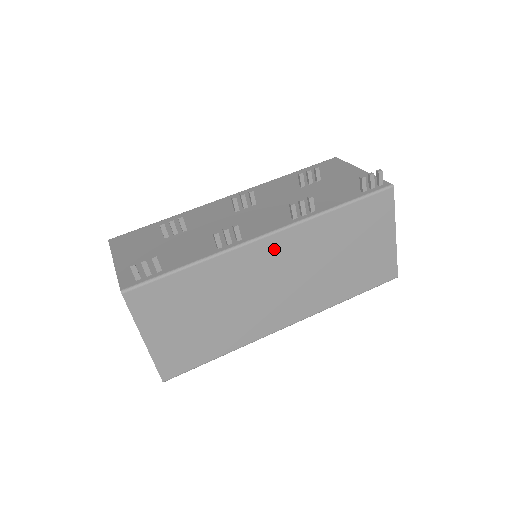
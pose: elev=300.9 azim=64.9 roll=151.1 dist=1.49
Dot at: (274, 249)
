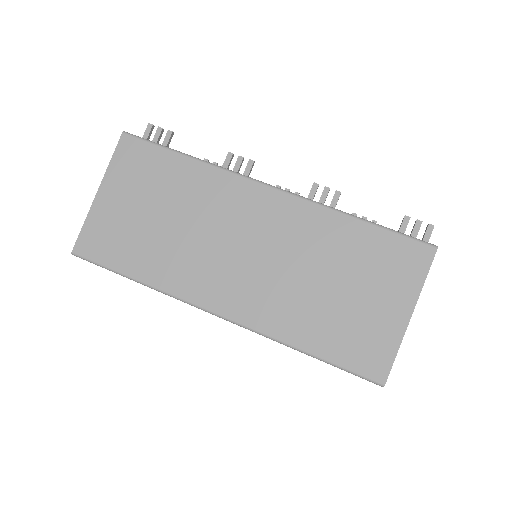
Dot at: (267, 206)
